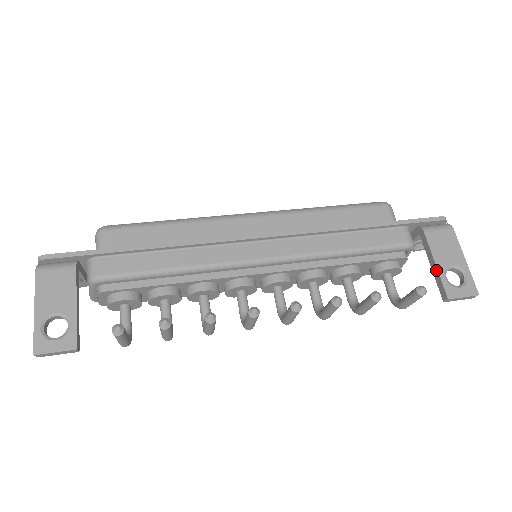
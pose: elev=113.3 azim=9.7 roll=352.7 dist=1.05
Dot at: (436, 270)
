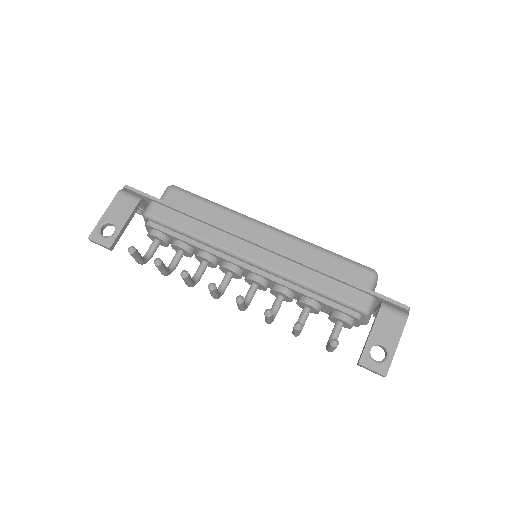
Dot at: (367, 339)
